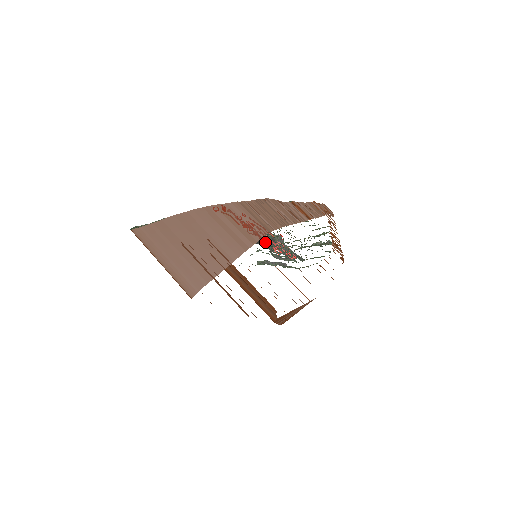
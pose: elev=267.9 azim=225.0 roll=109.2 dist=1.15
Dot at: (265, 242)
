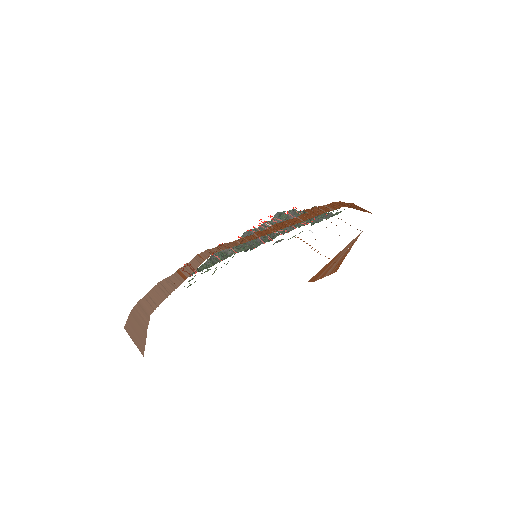
Dot at: occluded
